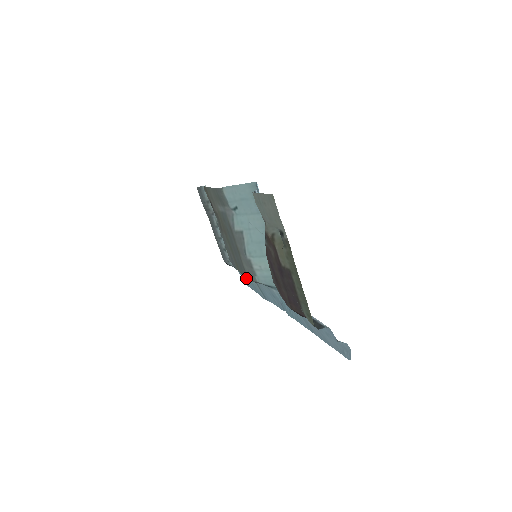
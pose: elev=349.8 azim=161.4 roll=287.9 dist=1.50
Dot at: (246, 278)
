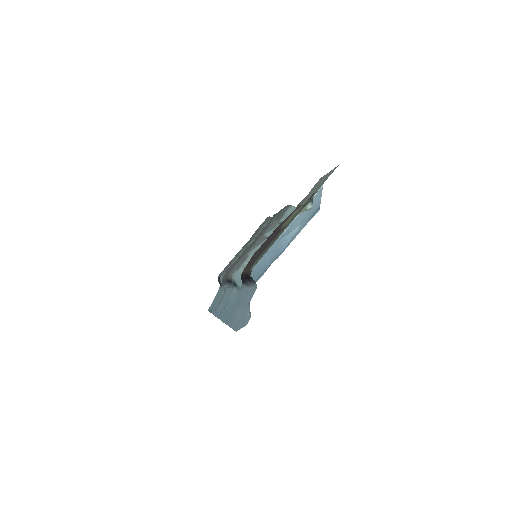
Dot at: (218, 295)
